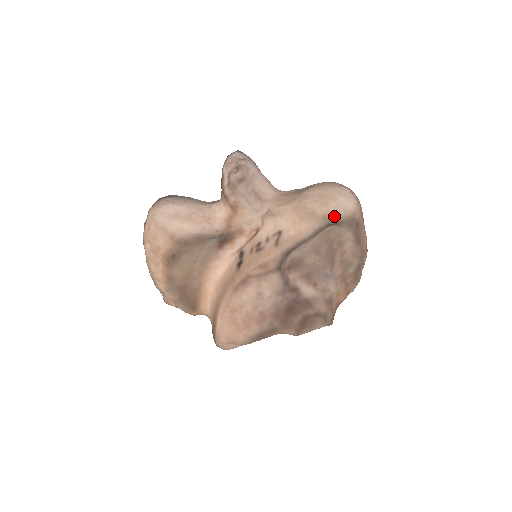
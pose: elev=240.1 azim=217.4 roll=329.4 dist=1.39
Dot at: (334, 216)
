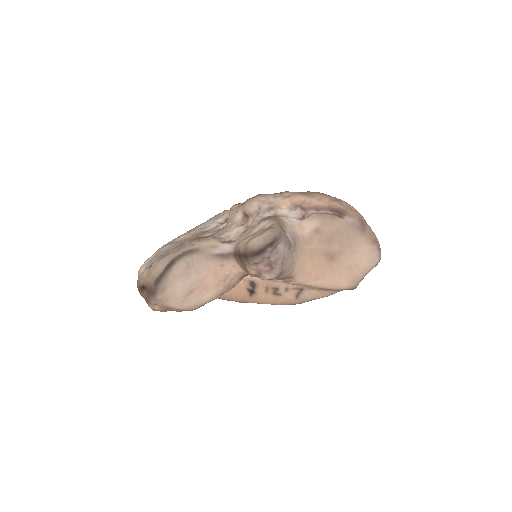
Dot at: (358, 284)
